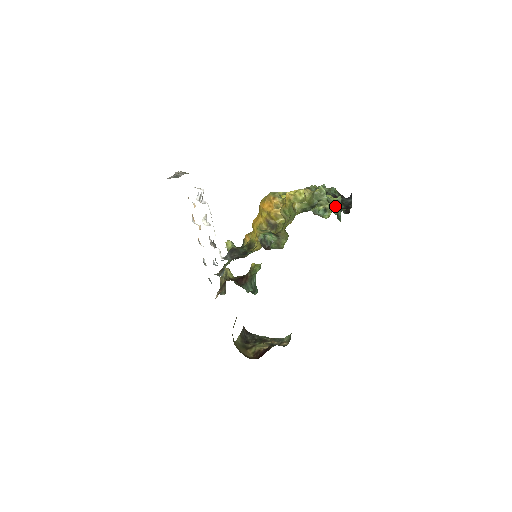
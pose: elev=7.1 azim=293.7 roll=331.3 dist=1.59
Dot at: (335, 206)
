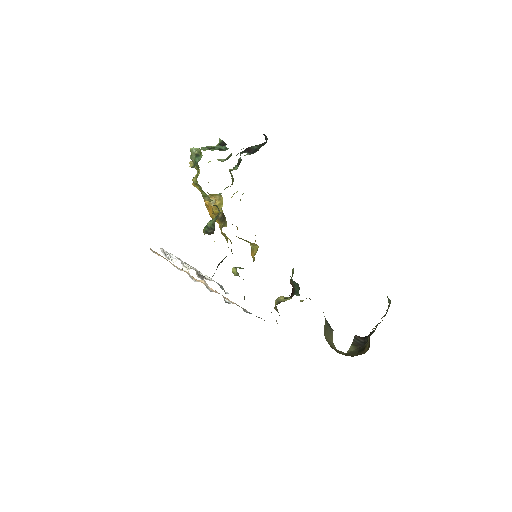
Dot at: (212, 147)
